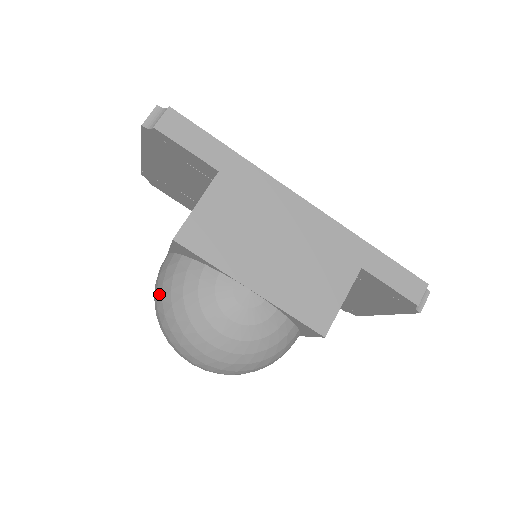
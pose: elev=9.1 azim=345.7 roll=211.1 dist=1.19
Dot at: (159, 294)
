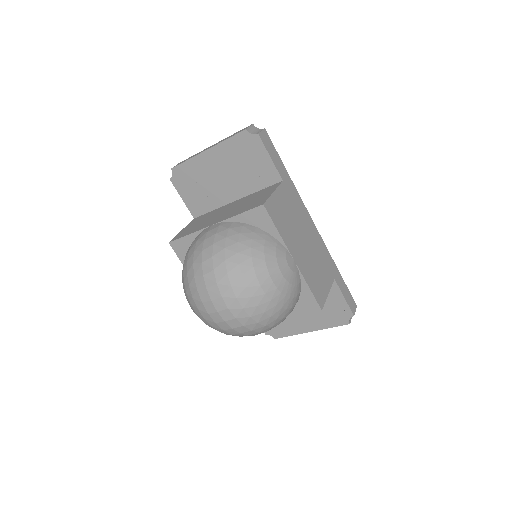
Dot at: (219, 245)
